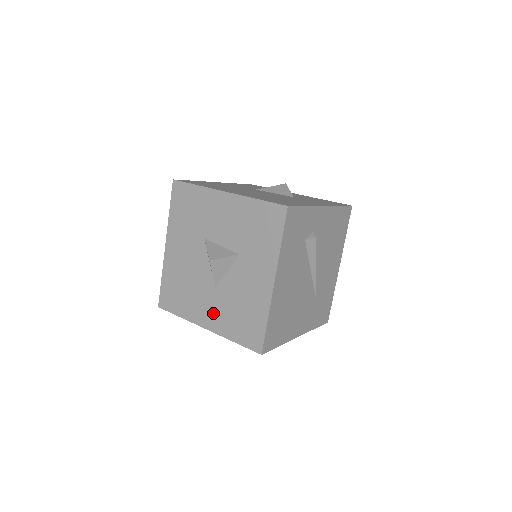
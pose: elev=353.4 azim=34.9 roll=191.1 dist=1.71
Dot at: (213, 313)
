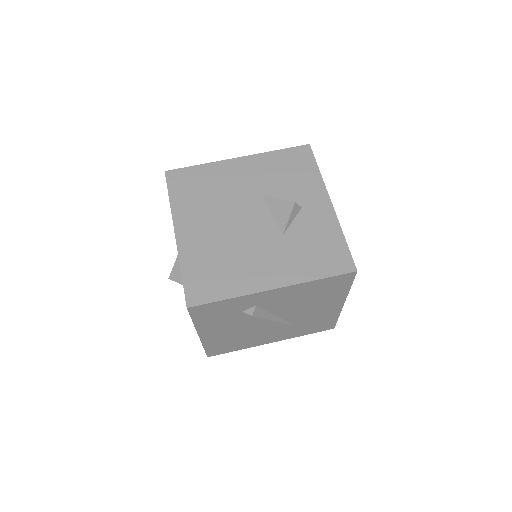
Dot at: occluded
